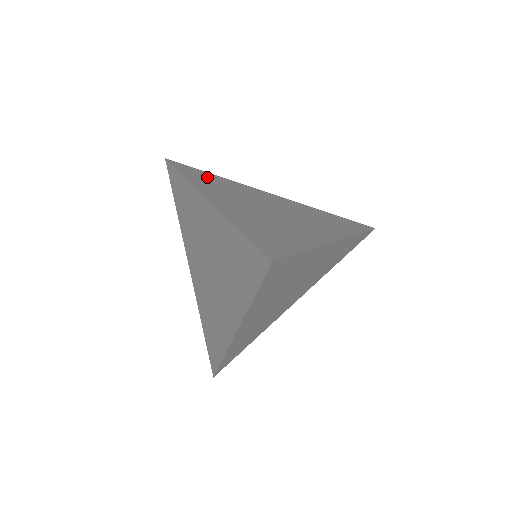
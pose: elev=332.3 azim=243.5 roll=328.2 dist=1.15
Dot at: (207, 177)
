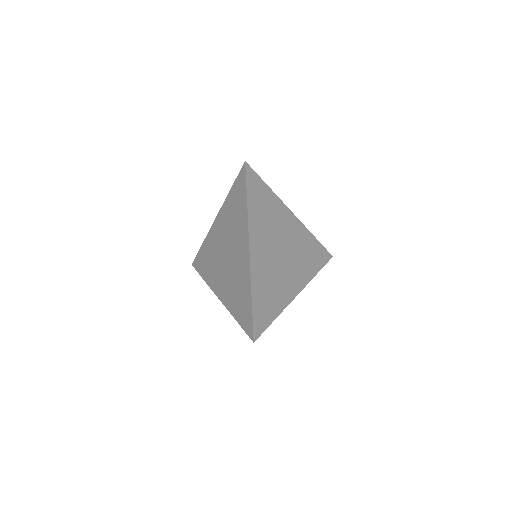
Dot at: occluded
